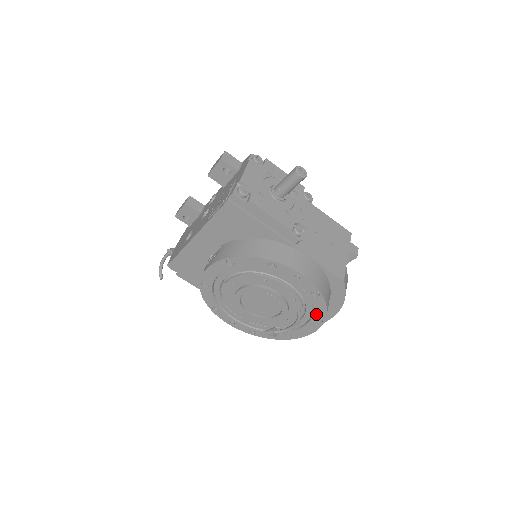
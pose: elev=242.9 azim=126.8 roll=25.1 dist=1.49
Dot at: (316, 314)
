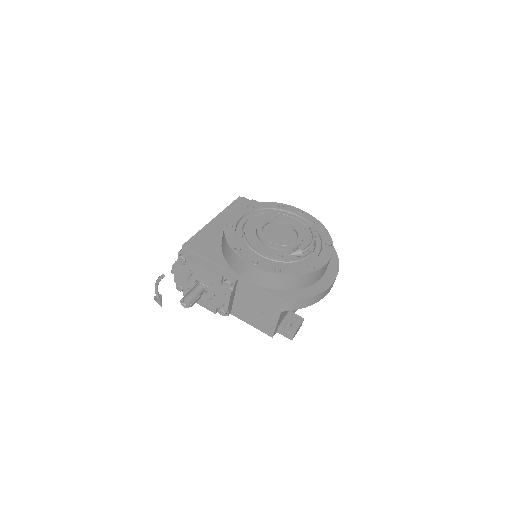
Dot at: (324, 240)
